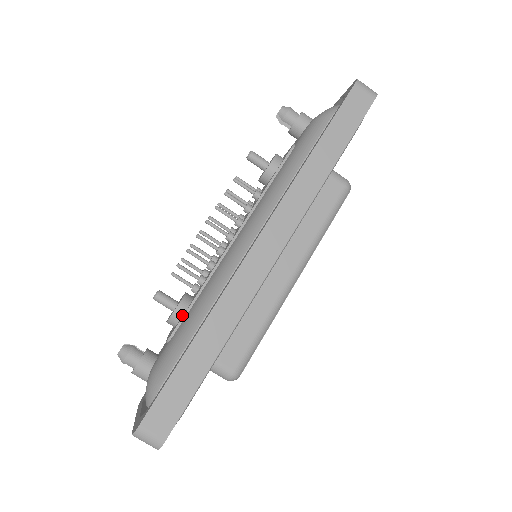
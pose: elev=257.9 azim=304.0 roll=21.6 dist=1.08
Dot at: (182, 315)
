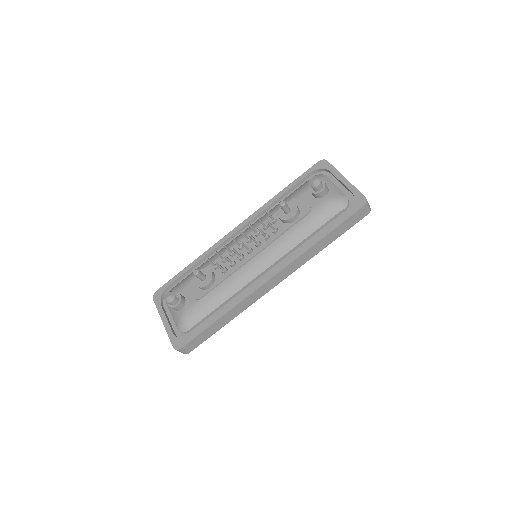
Dot at: (208, 288)
